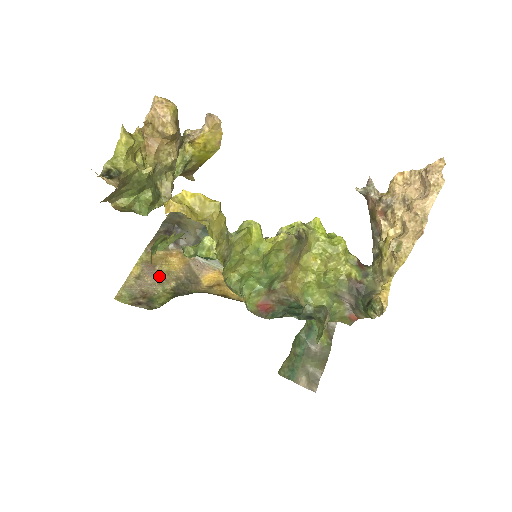
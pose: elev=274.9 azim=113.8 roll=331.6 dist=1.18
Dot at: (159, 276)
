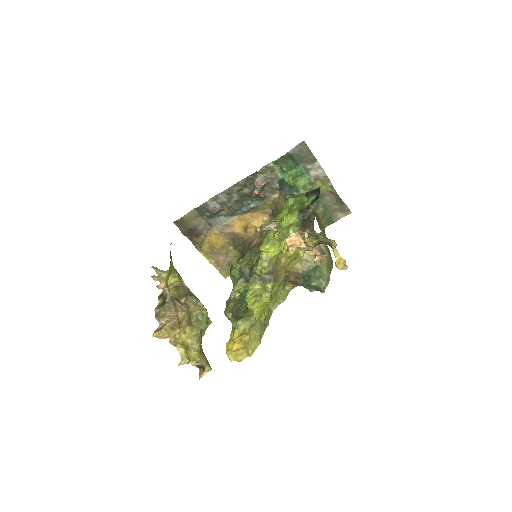
Dot at: (222, 252)
